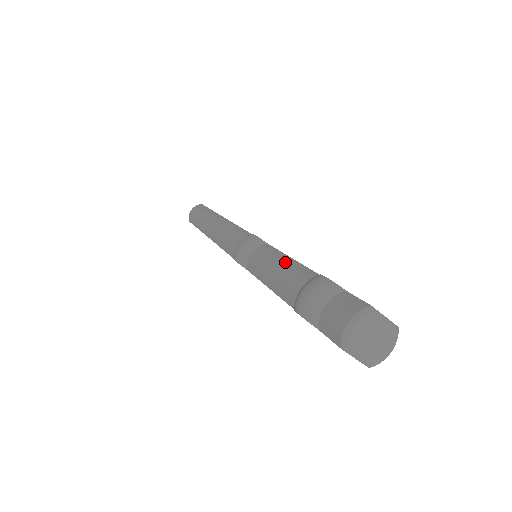
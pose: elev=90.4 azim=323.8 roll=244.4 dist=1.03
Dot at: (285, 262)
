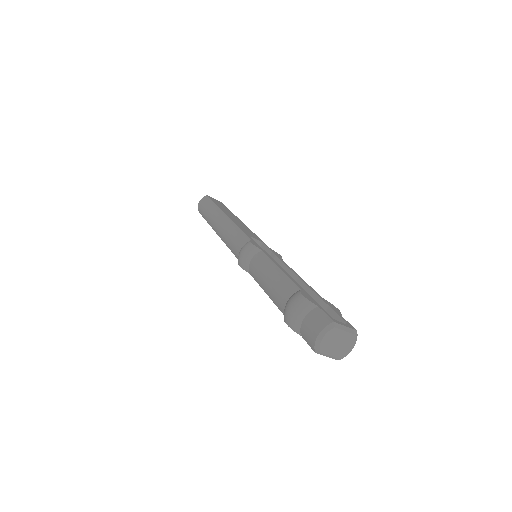
Dot at: (275, 274)
